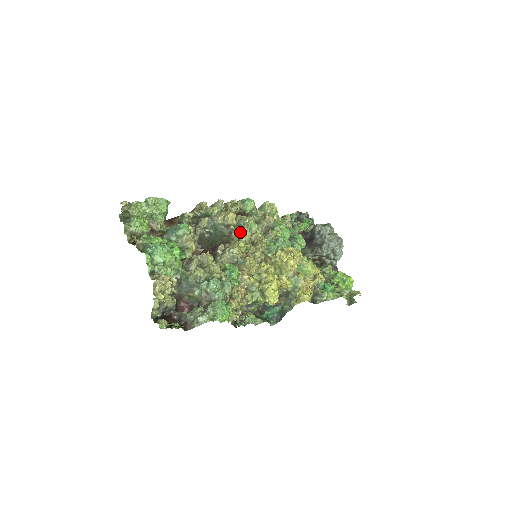
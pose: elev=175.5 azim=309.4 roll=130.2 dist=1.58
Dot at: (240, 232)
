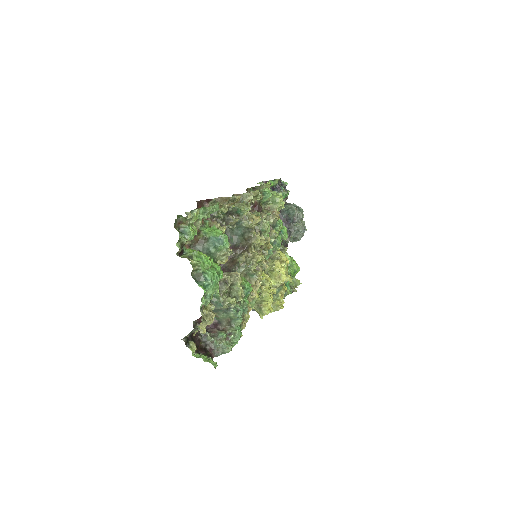
Dot at: occluded
